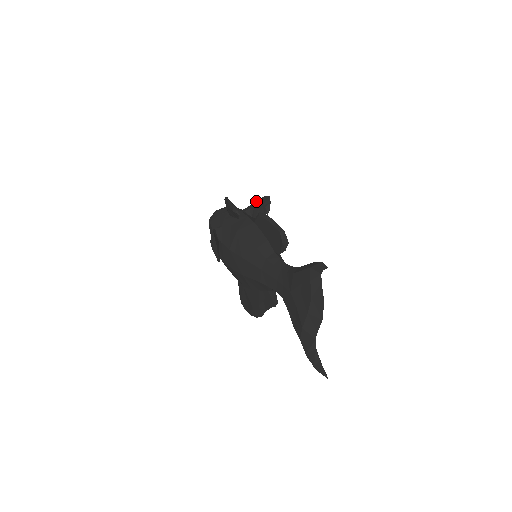
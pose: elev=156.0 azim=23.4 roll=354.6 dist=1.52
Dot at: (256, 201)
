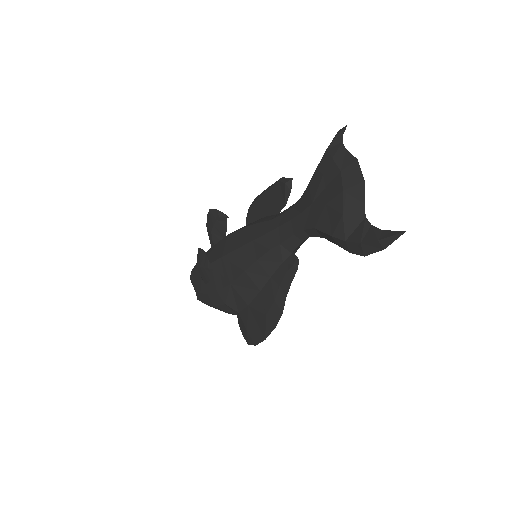
Dot at: occluded
